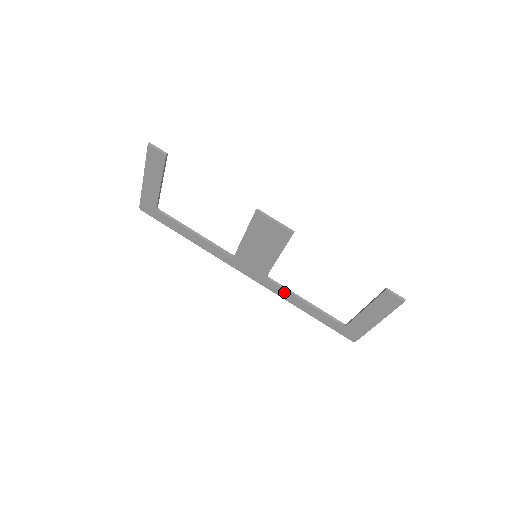
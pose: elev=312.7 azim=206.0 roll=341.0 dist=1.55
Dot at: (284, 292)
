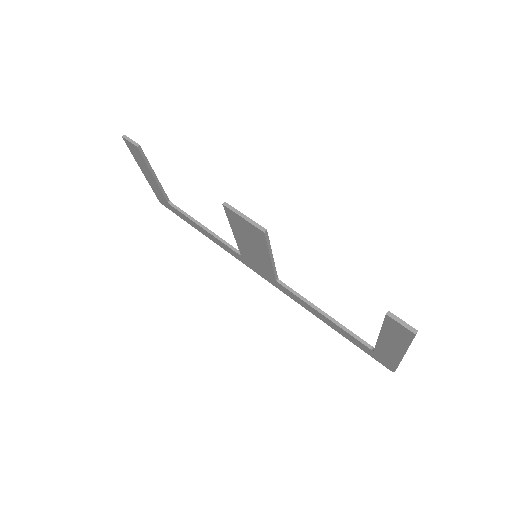
Dot at: (299, 300)
